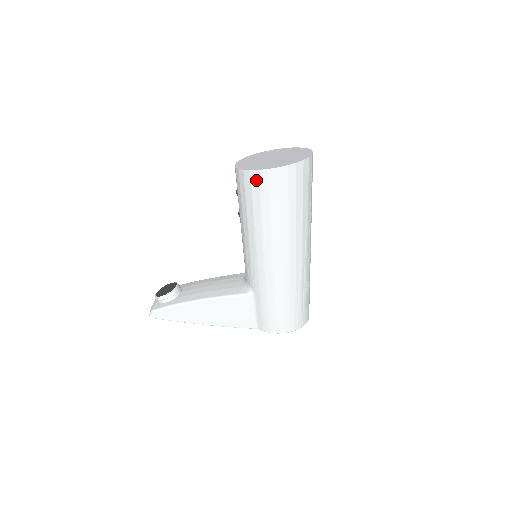
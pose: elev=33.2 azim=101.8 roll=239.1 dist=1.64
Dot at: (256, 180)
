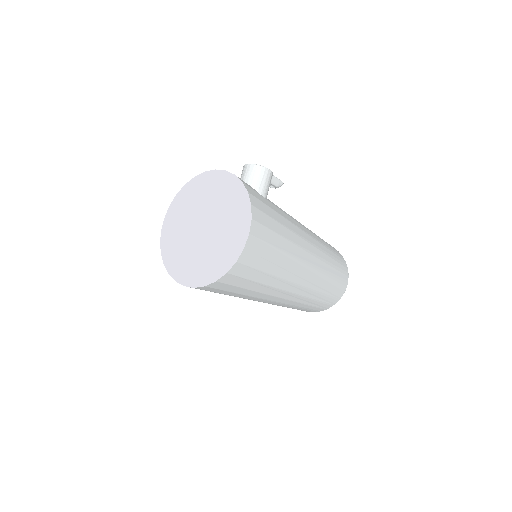
Dot at: occluded
